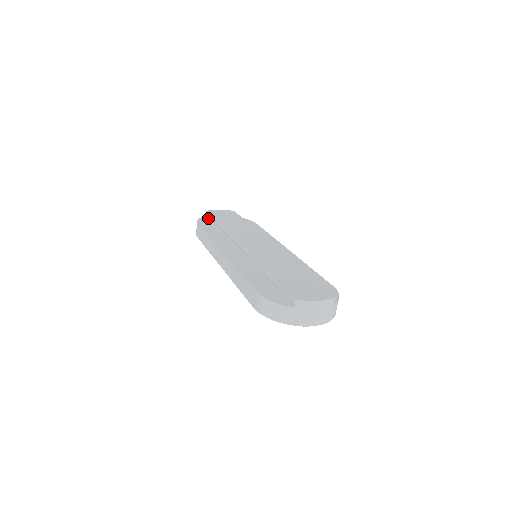
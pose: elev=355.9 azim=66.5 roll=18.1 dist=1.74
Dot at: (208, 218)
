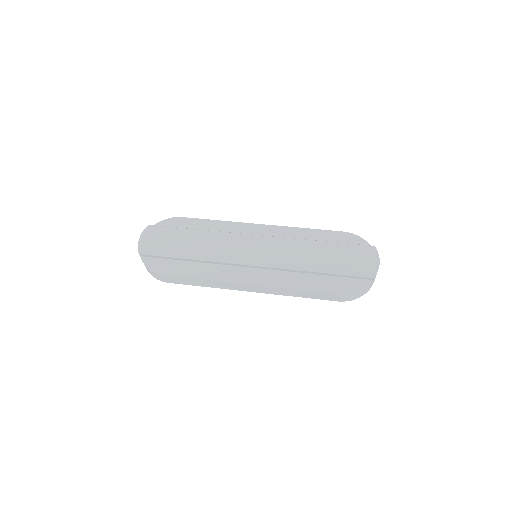
Dot at: (149, 258)
